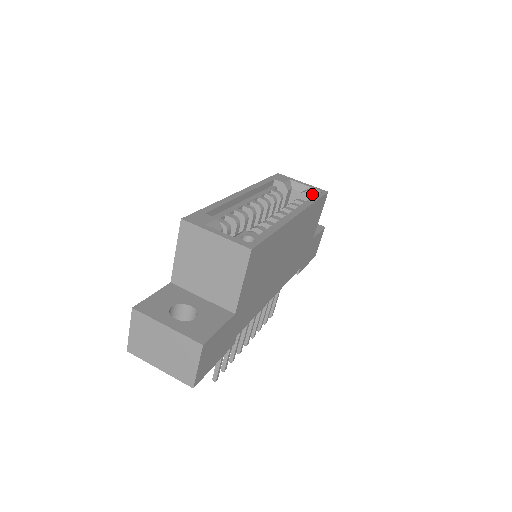
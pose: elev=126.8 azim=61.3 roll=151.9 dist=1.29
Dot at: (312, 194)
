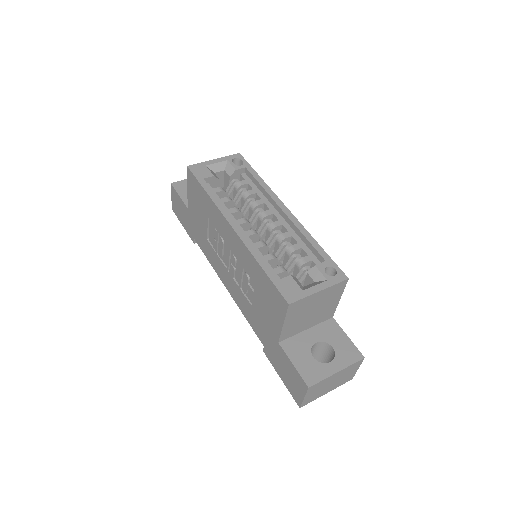
Dot at: (242, 169)
